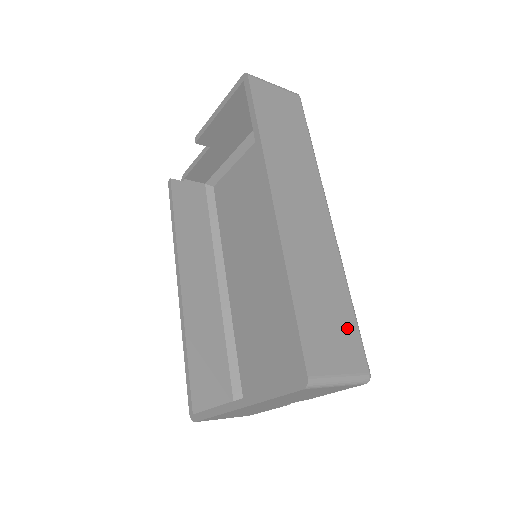
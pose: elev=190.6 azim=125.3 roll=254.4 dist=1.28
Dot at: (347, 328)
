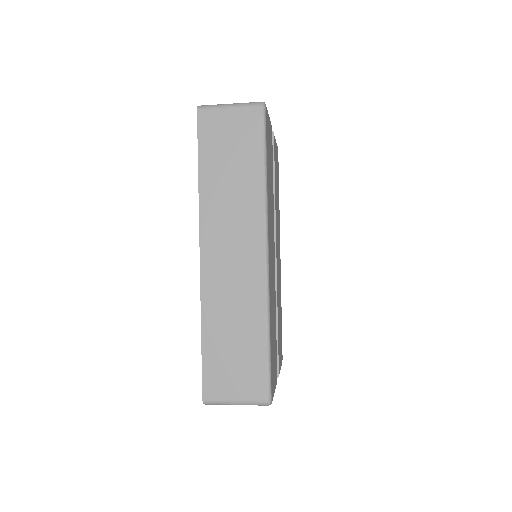
Dot at: (254, 363)
